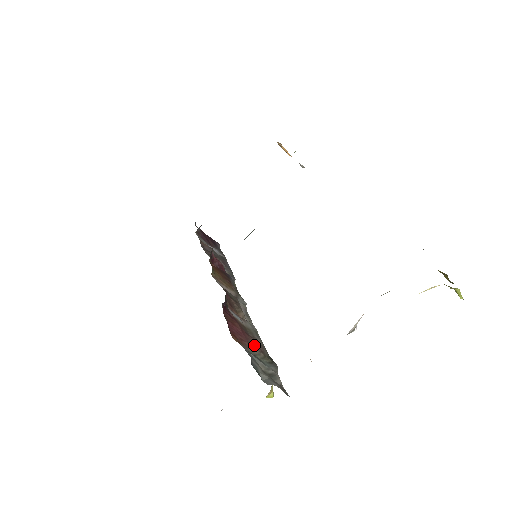
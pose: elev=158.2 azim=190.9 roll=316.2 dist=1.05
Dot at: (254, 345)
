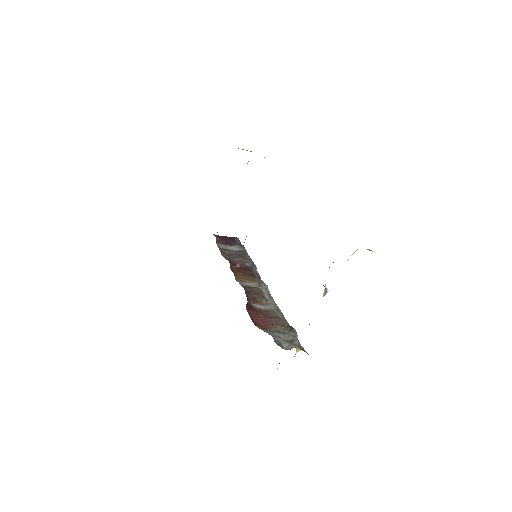
Dot at: (276, 324)
